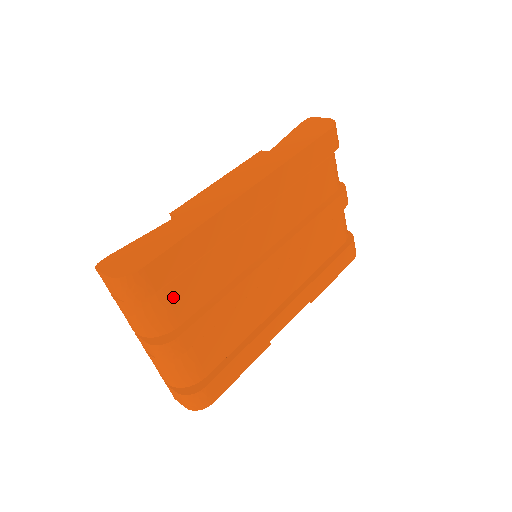
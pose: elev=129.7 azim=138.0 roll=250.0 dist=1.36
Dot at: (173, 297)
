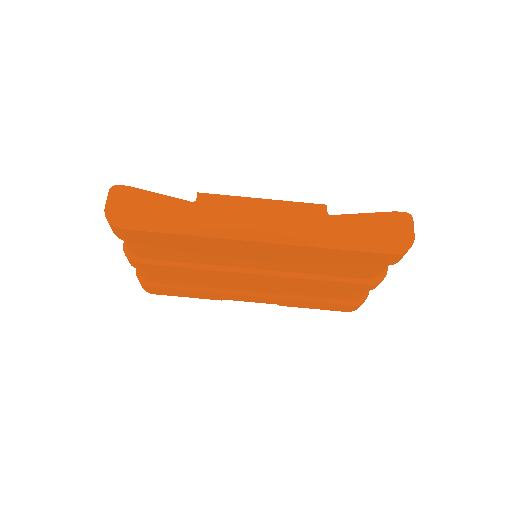
Dot at: (147, 247)
